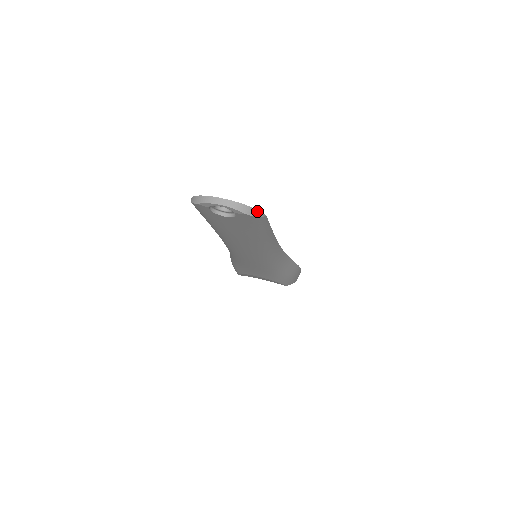
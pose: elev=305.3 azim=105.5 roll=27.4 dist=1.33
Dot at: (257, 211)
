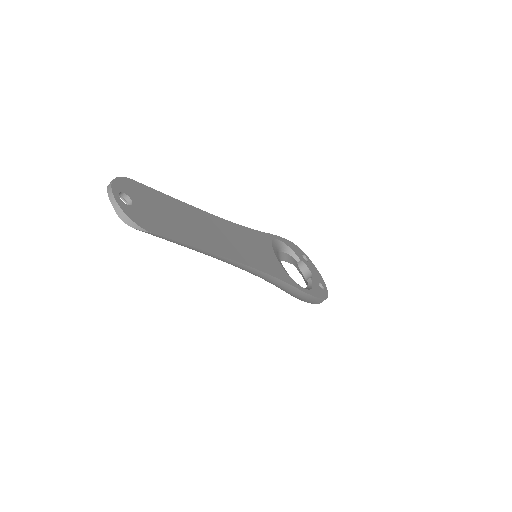
Dot at: (134, 223)
